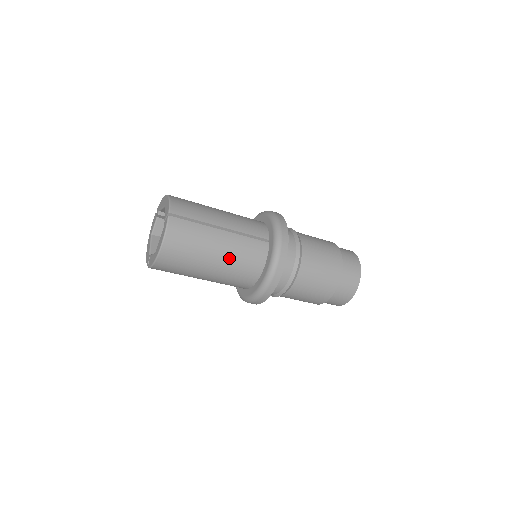
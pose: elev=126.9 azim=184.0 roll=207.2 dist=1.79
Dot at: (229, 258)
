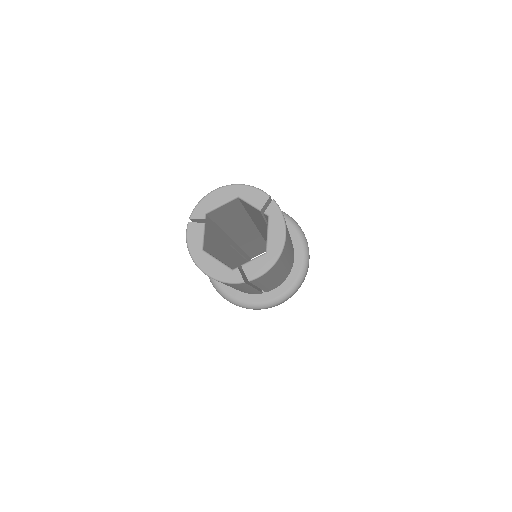
Dot at: (291, 246)
